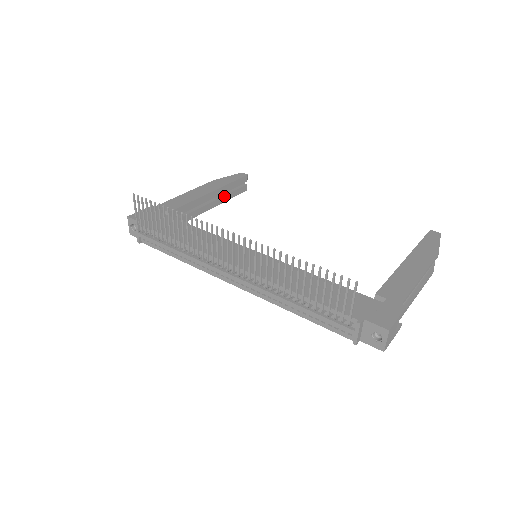
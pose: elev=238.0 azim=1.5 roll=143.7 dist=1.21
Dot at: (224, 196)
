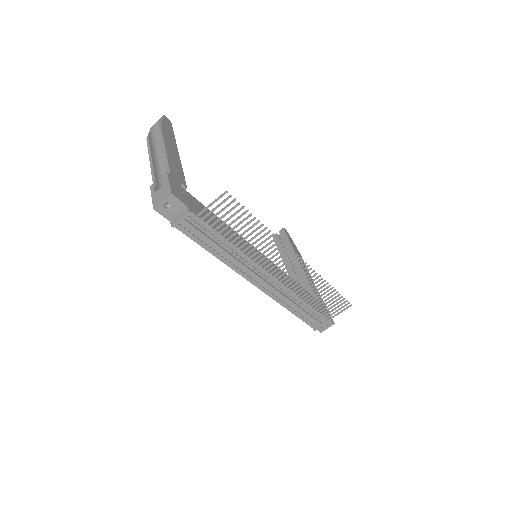
Dot at: occluded
